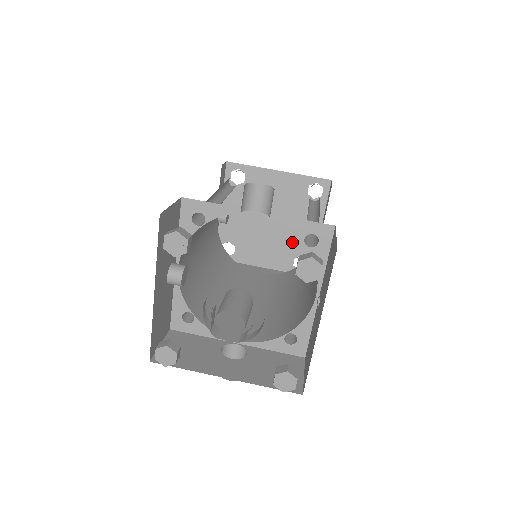
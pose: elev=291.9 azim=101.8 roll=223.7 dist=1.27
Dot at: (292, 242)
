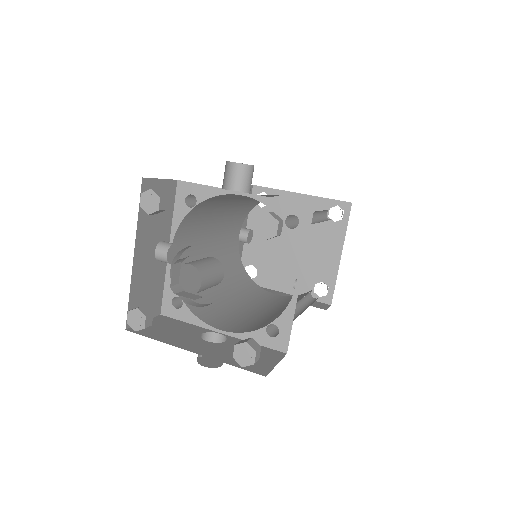
Dot at: (313, 266)
